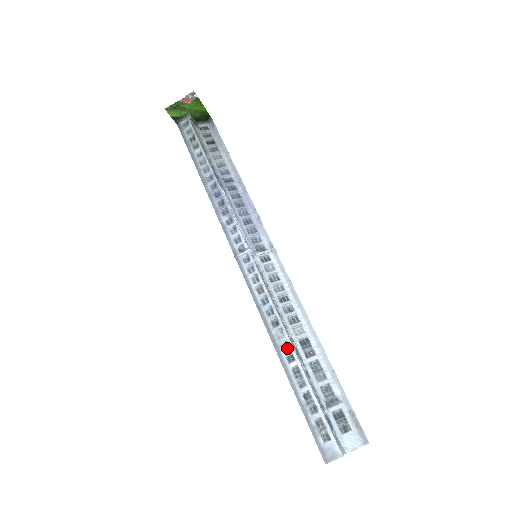
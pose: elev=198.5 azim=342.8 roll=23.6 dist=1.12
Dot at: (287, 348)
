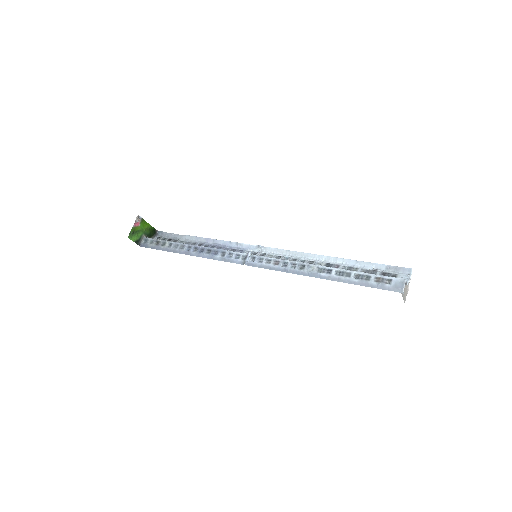
Dot at: (322, 269)
